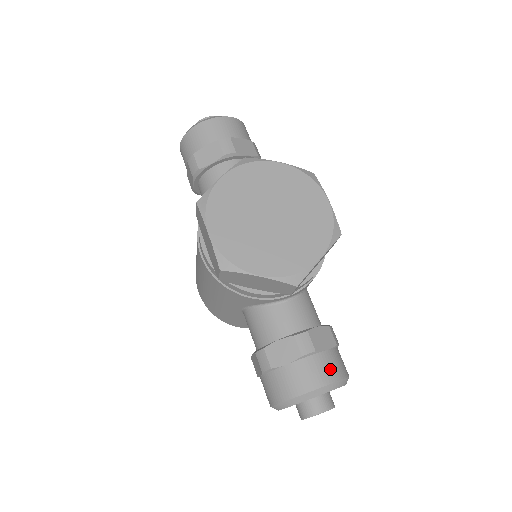
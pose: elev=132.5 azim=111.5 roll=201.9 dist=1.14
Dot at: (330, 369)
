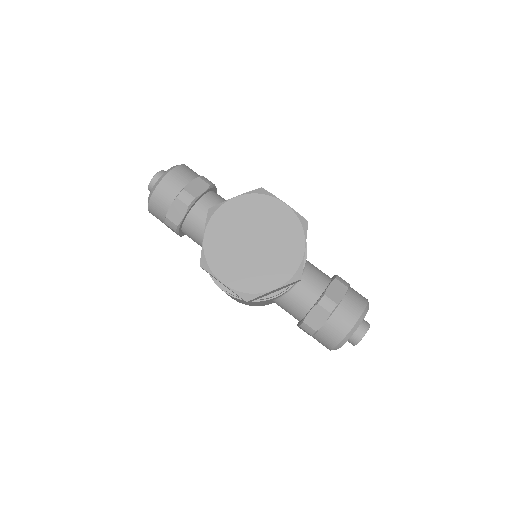
Dot at: (353, 309)
